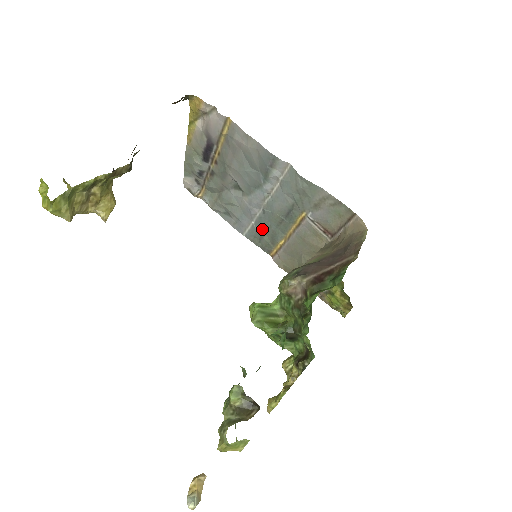
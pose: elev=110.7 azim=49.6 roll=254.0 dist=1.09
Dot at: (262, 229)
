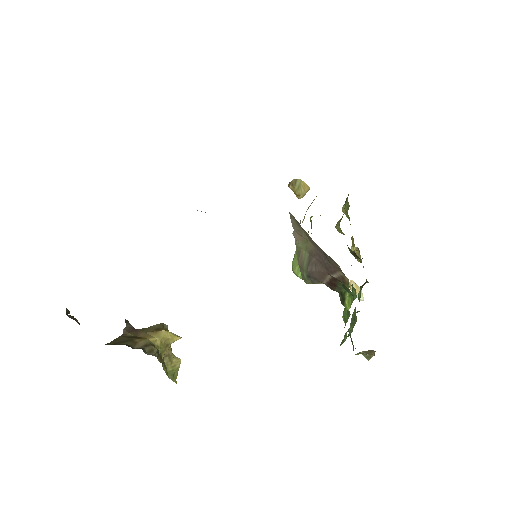
Dot at: occluded
